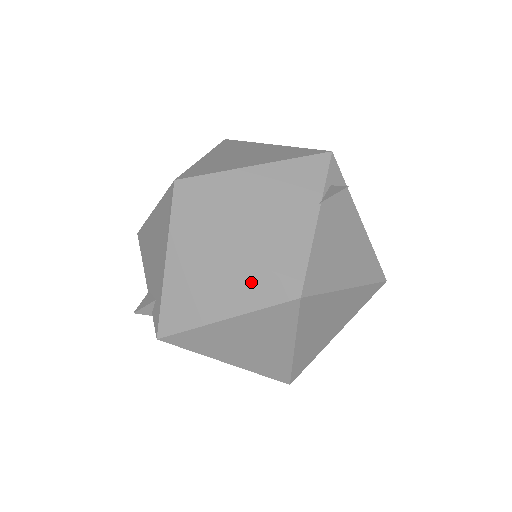
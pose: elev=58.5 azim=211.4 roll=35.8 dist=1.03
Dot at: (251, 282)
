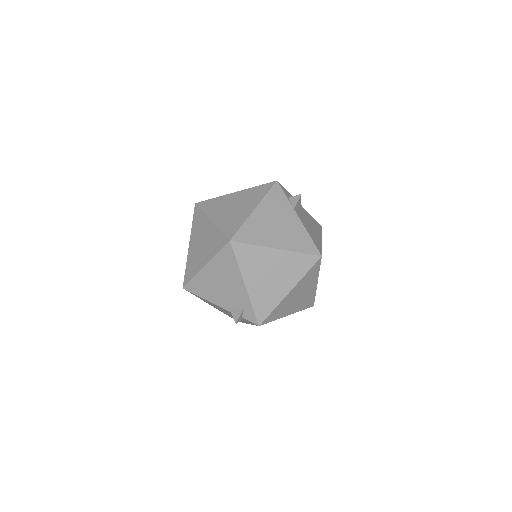
Dot at: (296, 264)
